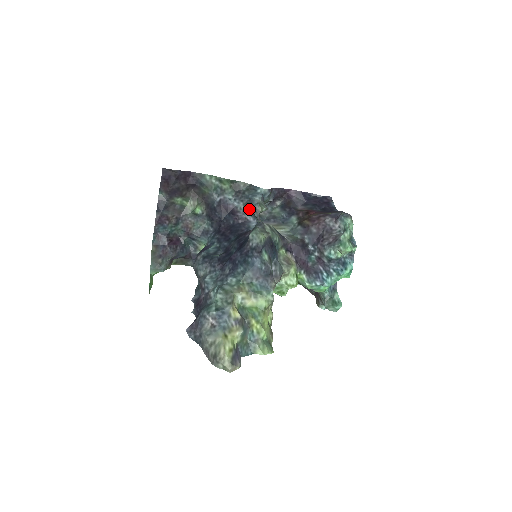
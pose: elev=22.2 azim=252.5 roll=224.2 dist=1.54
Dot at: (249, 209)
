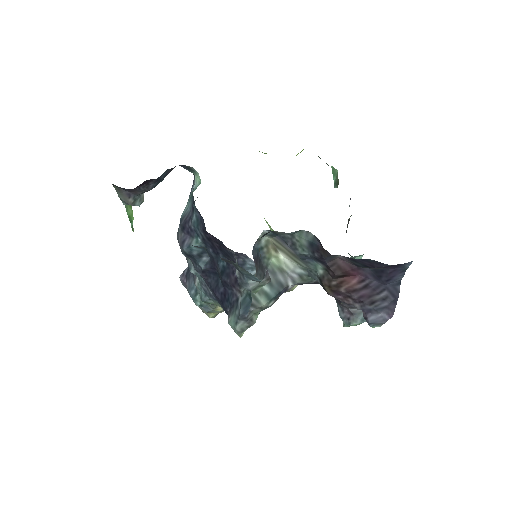
Dot at: occluded
